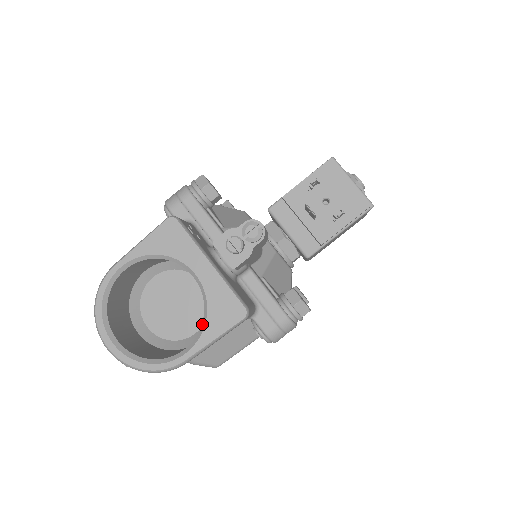
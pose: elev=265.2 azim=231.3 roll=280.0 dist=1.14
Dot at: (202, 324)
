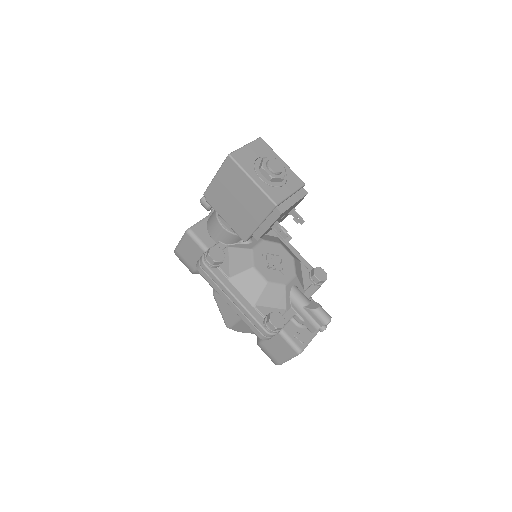
Dot at: occluded
